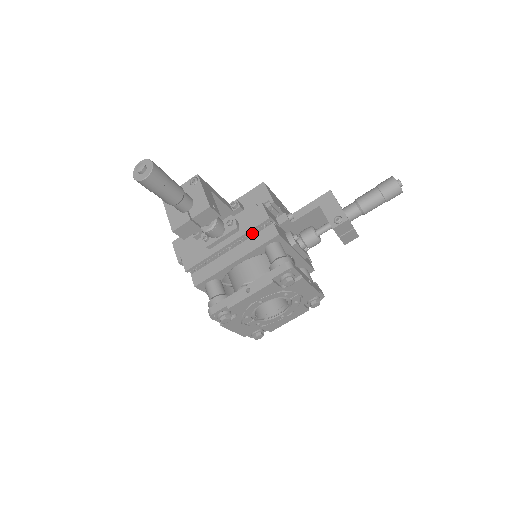
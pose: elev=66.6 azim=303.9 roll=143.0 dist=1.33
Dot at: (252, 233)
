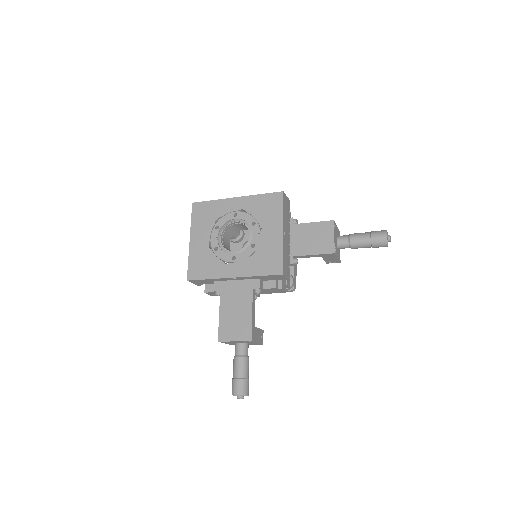
Dot at: occluded
